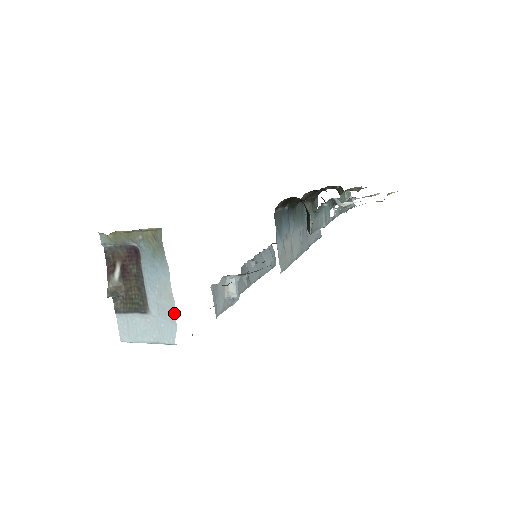
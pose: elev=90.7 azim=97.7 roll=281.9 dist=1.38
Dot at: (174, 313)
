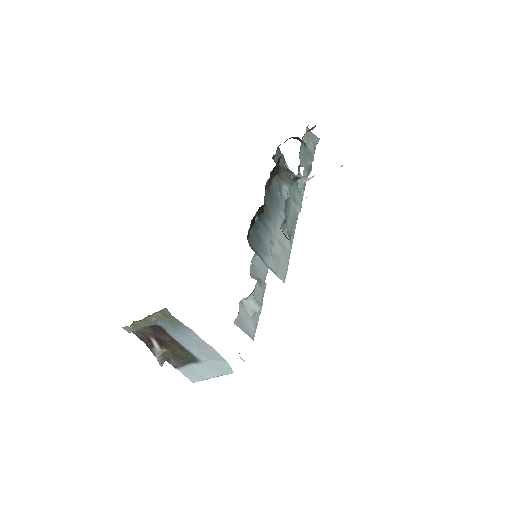
Dot at: (219, 355)
